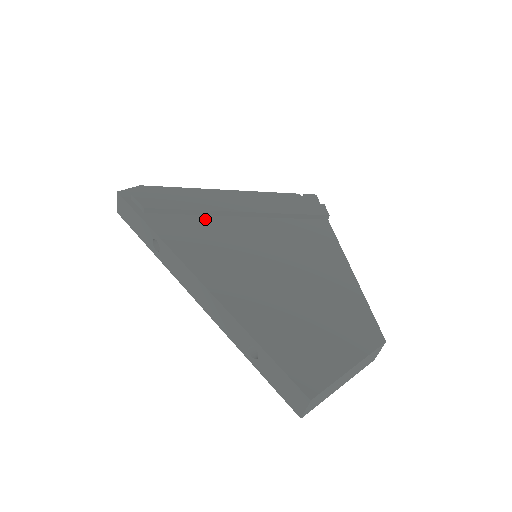
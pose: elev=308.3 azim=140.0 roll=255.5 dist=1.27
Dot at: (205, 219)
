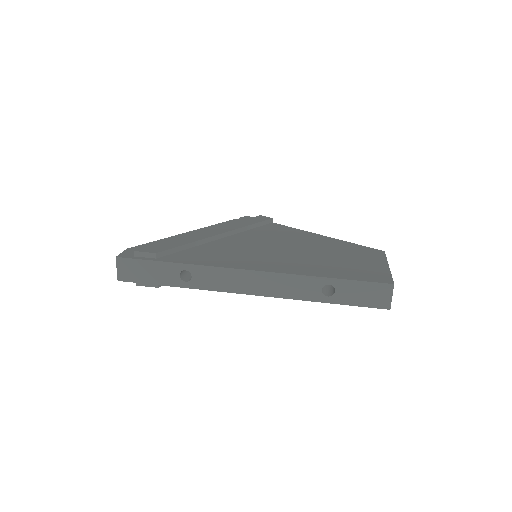
Dot at: (203, 247)
